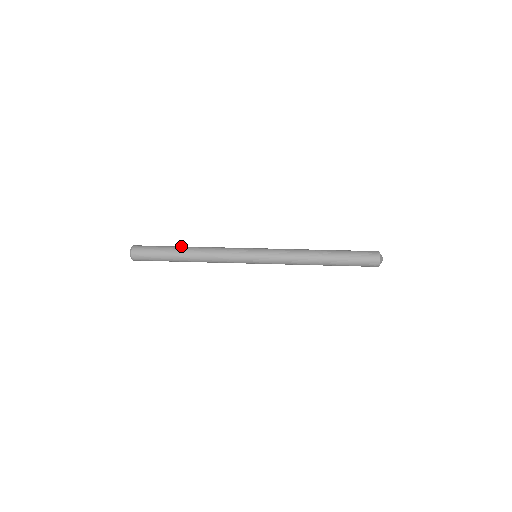
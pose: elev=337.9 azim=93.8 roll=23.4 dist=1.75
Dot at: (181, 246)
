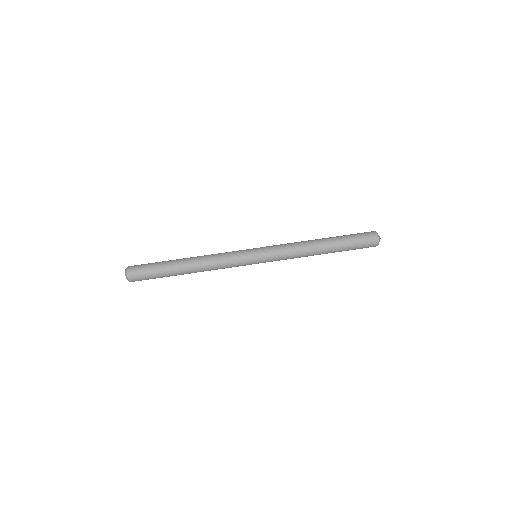
Dot at: (178, 259)
